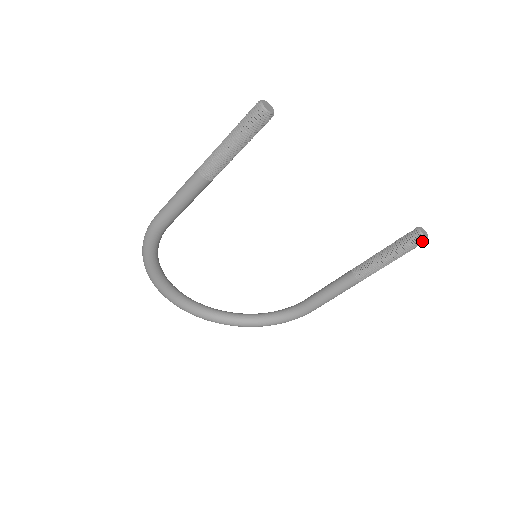
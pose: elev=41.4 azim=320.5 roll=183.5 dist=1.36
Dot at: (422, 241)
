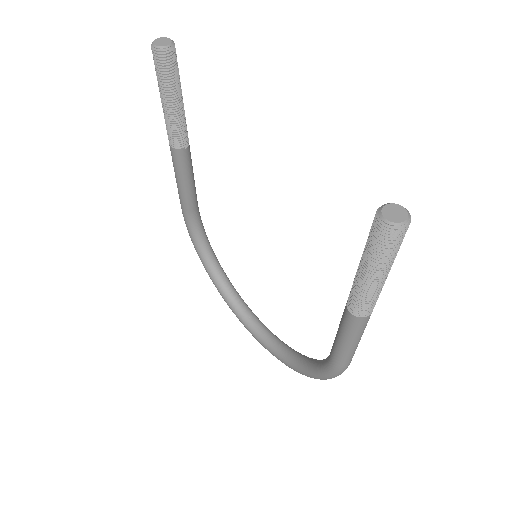
Dot at: (386, 230)
